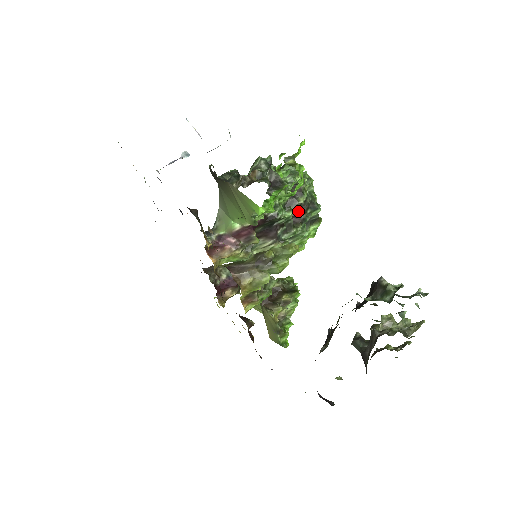
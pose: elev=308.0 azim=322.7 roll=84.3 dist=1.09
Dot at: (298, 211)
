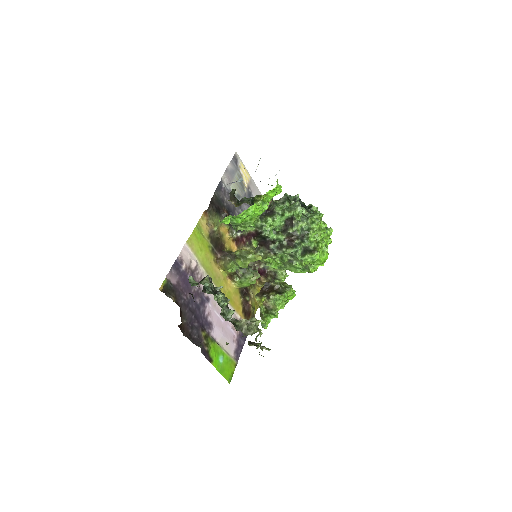
Dot at: (289, 237)
